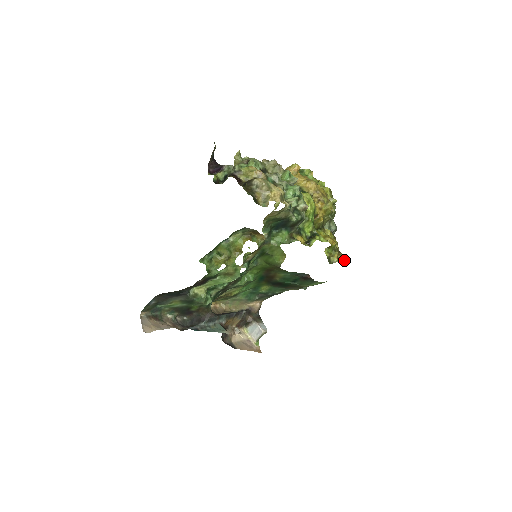
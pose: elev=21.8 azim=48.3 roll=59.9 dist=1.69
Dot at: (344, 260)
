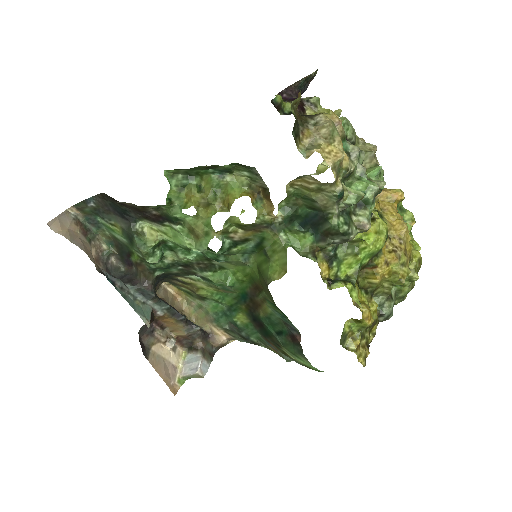
Dot at: (365, 360)
